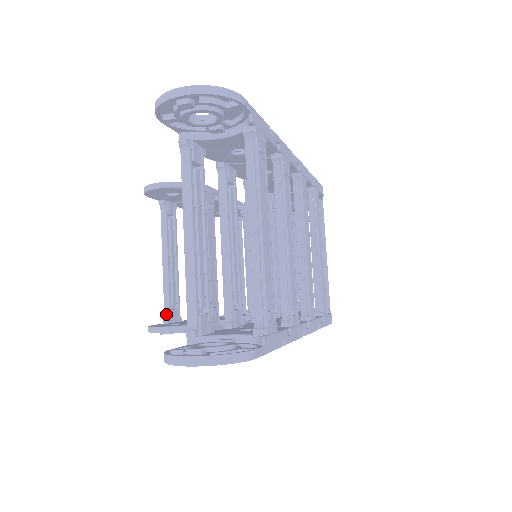
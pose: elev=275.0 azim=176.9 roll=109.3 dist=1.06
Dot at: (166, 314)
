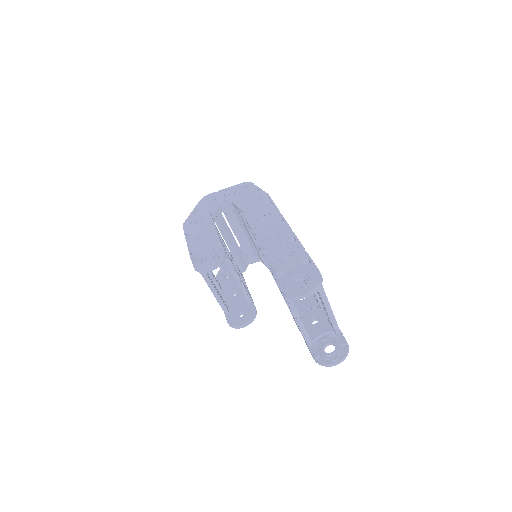
Dot at: (225, 310)
